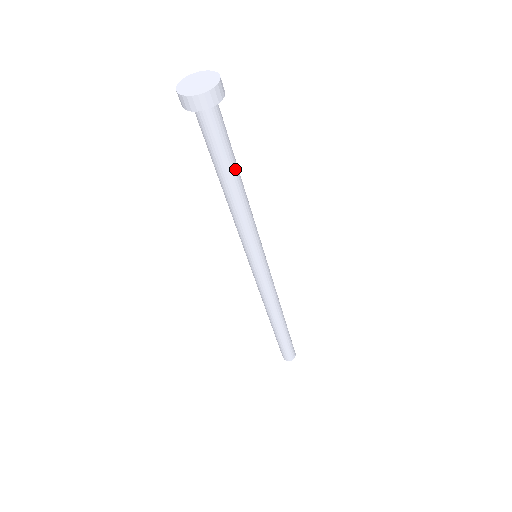
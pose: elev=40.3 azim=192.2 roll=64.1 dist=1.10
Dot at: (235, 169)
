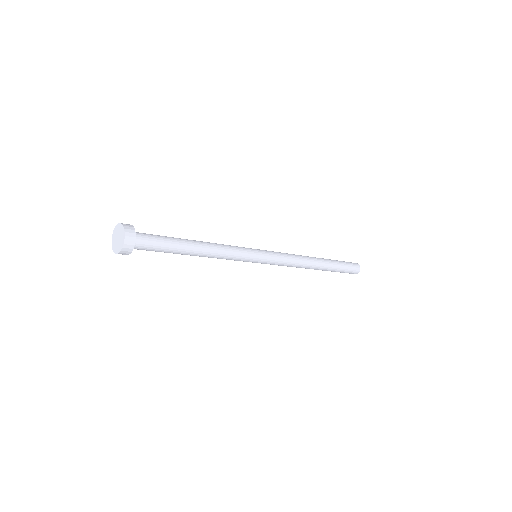
Dot at: (184, 248)
